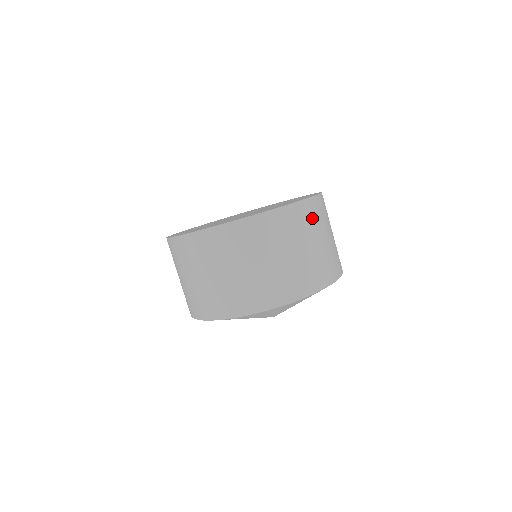
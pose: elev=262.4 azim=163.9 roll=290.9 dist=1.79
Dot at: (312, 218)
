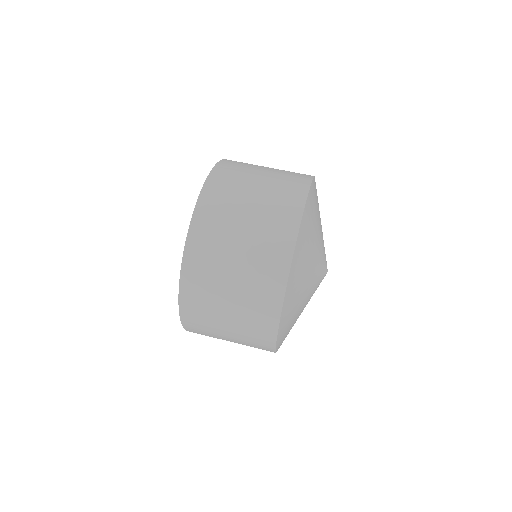
Dot at: occluded
